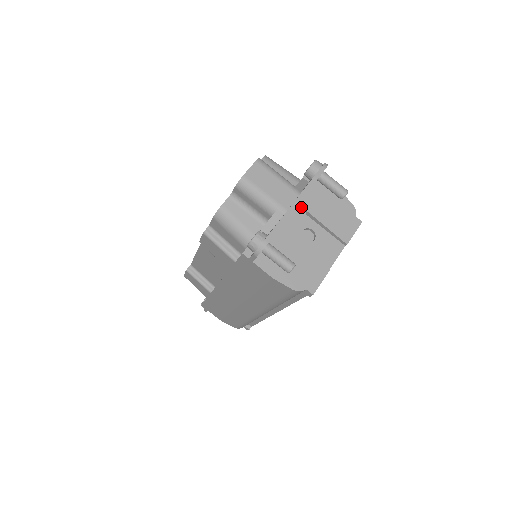
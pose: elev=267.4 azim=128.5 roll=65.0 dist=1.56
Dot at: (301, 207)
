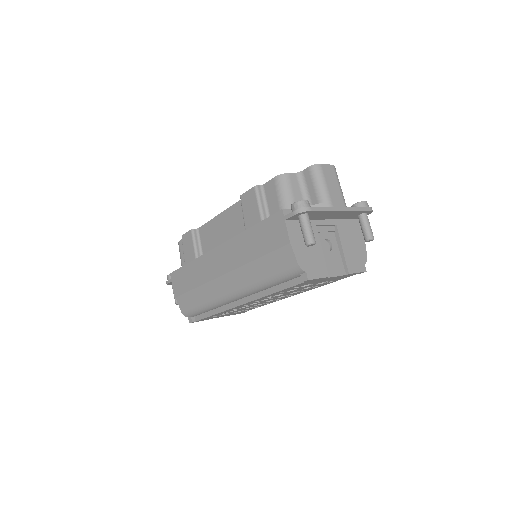
Dot at: (336, 223)
